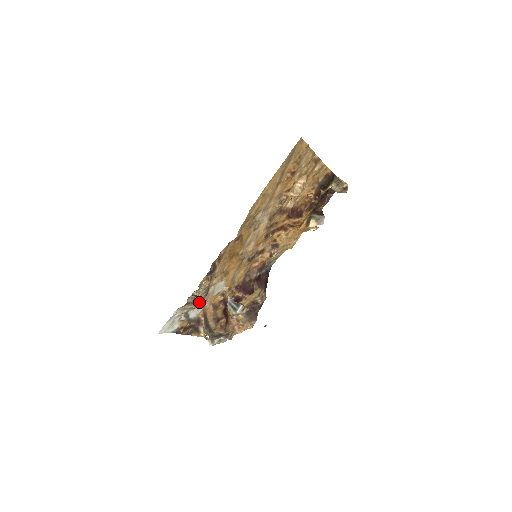
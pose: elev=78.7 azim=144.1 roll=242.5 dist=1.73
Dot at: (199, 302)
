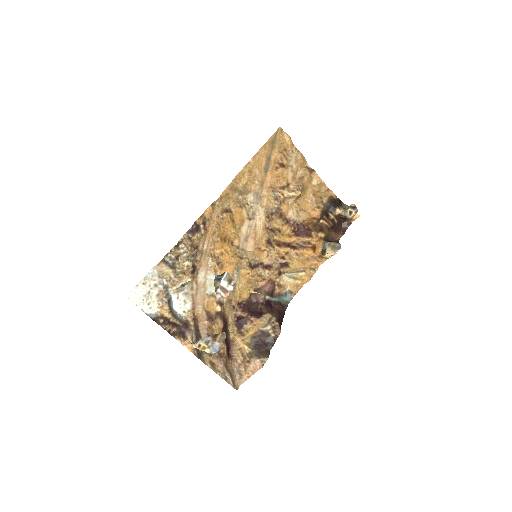
Dot at: (181, 275)
